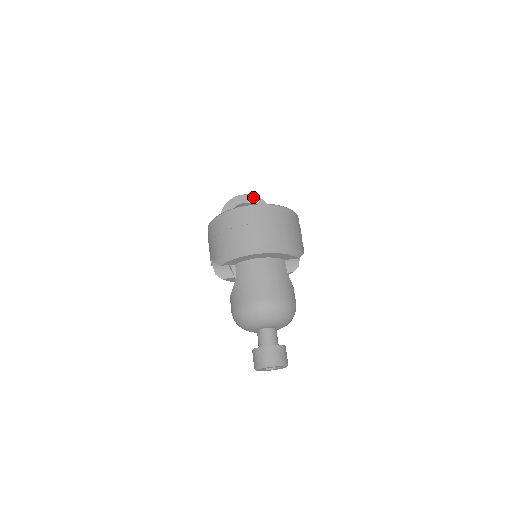
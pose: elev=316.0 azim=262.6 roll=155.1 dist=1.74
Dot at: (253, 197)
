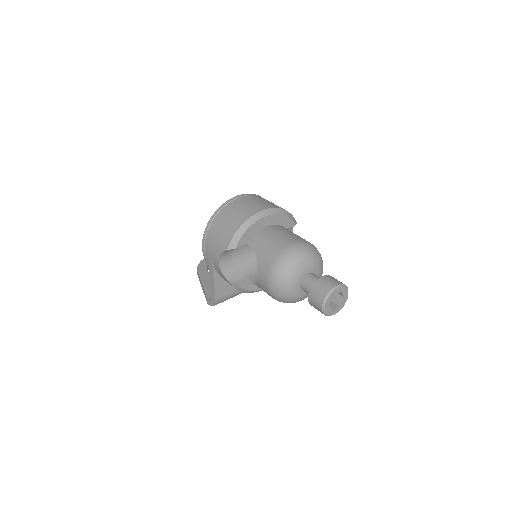
Dot at: occluded
